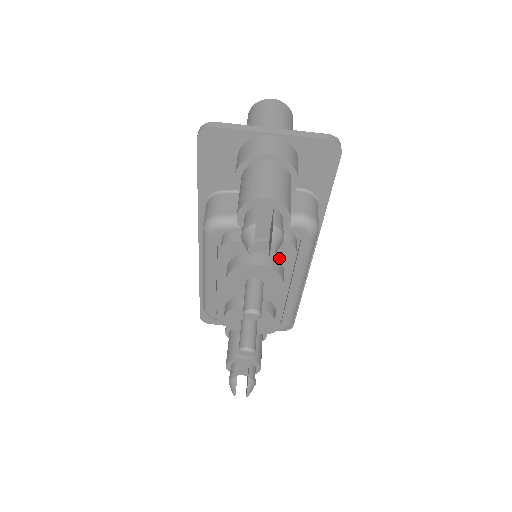
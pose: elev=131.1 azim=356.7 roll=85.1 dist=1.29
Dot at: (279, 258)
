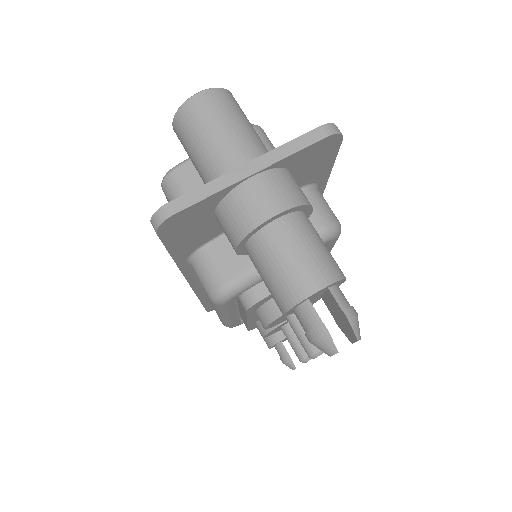
Dot at: occluded
